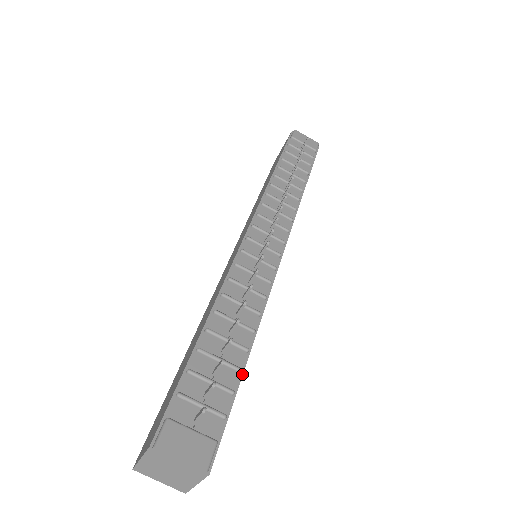
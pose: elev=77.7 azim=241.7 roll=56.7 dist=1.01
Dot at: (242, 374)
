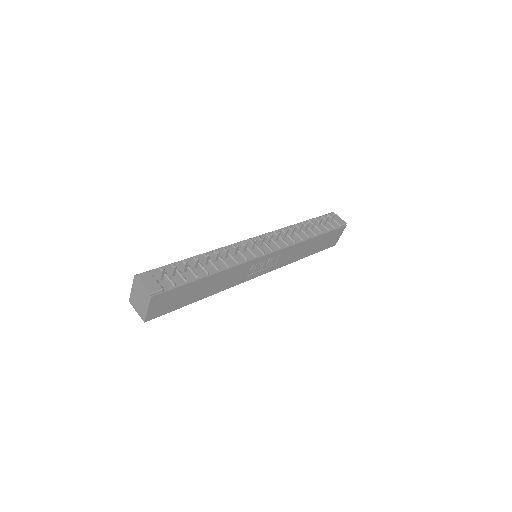
Dot at: (197, 280)
